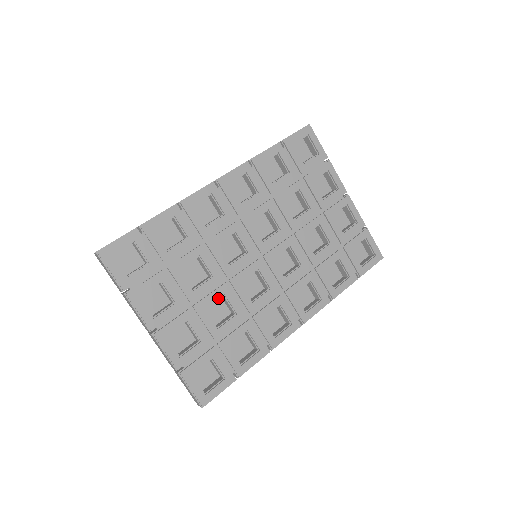
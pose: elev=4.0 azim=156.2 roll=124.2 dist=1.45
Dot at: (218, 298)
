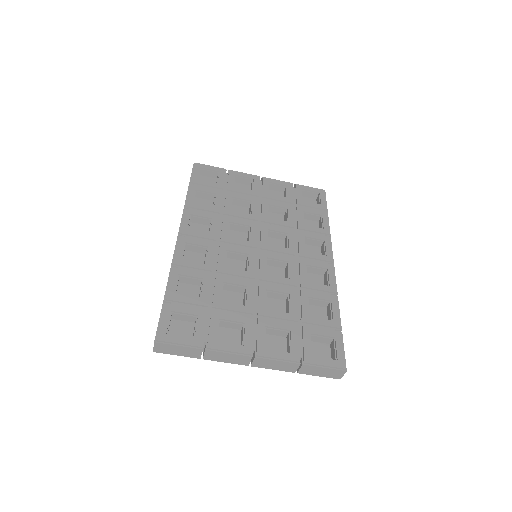
Dot at: occluded
